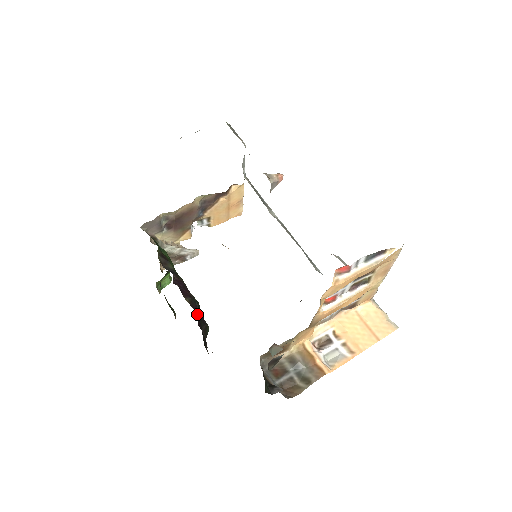
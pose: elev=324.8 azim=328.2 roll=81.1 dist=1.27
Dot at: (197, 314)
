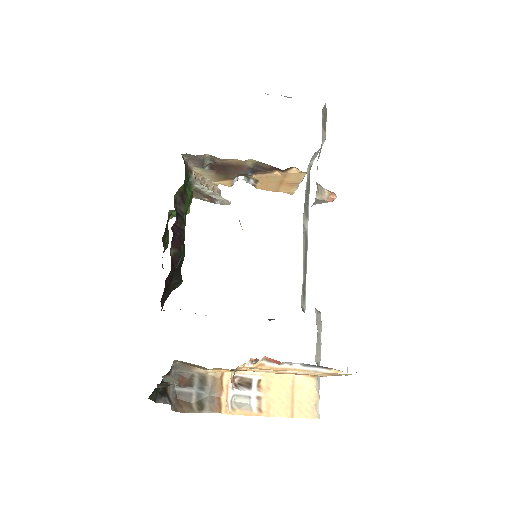
Dot at: (173, 269)
